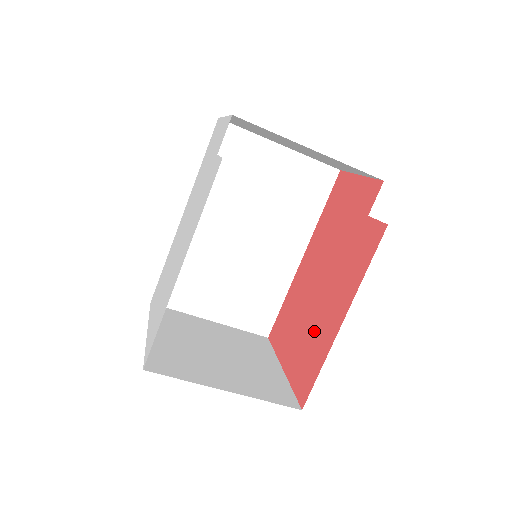
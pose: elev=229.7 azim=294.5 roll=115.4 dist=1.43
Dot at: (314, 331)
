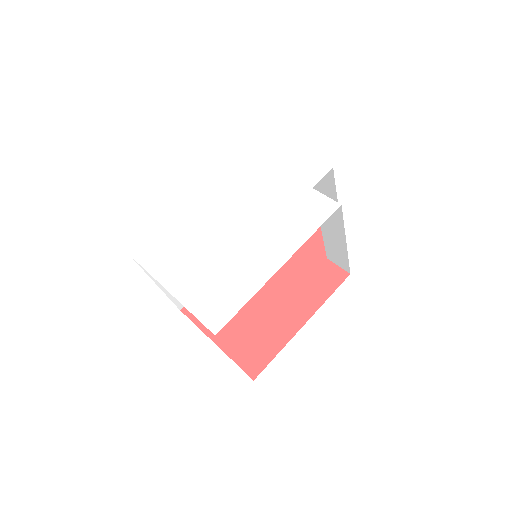
Dot at: (264, 323)
